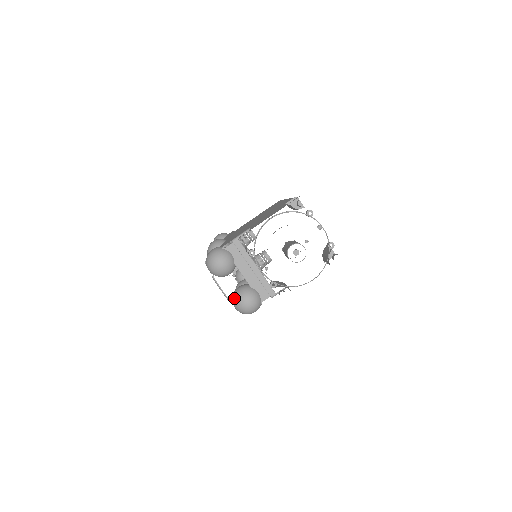
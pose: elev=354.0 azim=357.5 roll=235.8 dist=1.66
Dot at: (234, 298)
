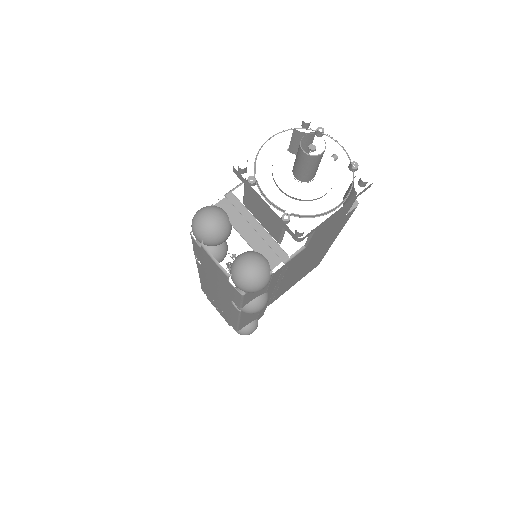
Dot at: (233, 267)
